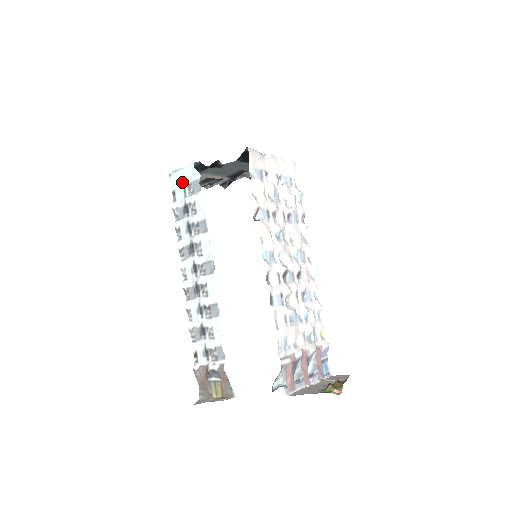
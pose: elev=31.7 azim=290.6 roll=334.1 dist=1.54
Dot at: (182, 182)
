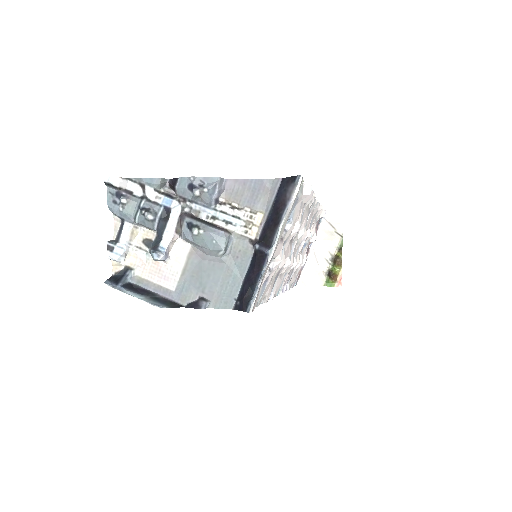
Dot at: occluded
